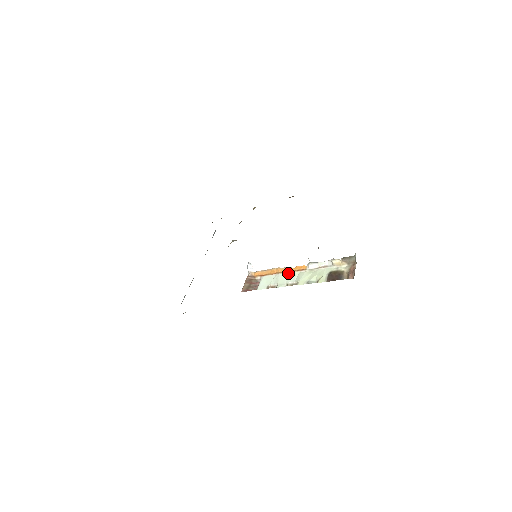
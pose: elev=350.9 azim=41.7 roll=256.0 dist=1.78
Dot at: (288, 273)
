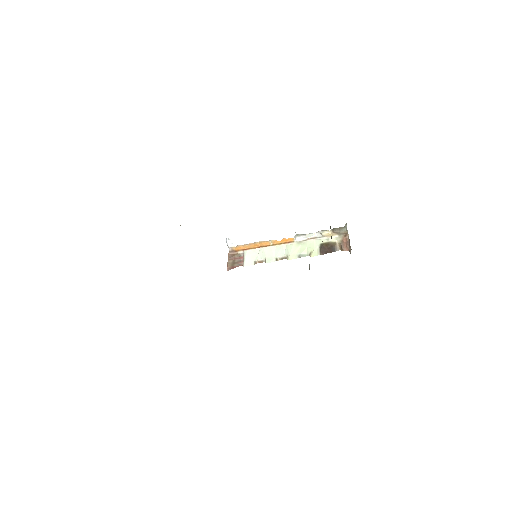
Dot at: (274, 246)
